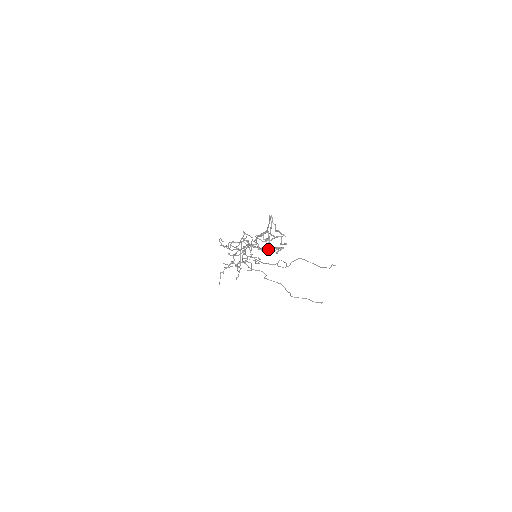
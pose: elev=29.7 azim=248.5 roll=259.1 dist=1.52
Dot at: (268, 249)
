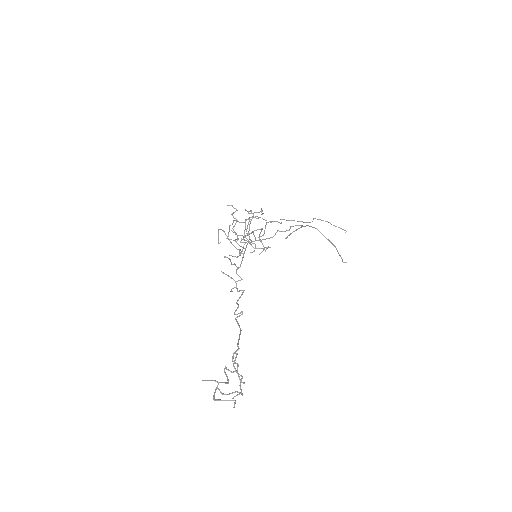
Dot at: occluded
